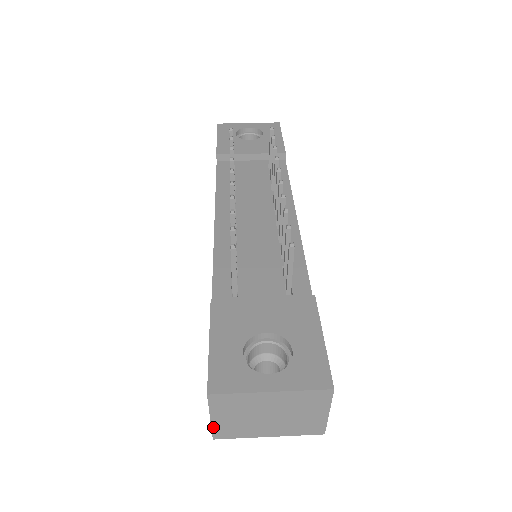
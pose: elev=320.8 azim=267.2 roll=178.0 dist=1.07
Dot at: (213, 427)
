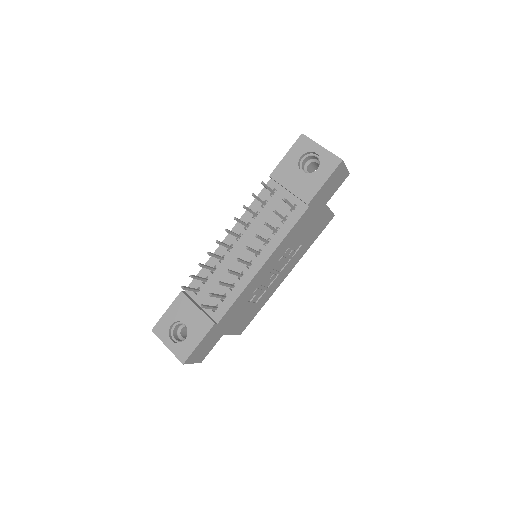
Dot at: occluded
